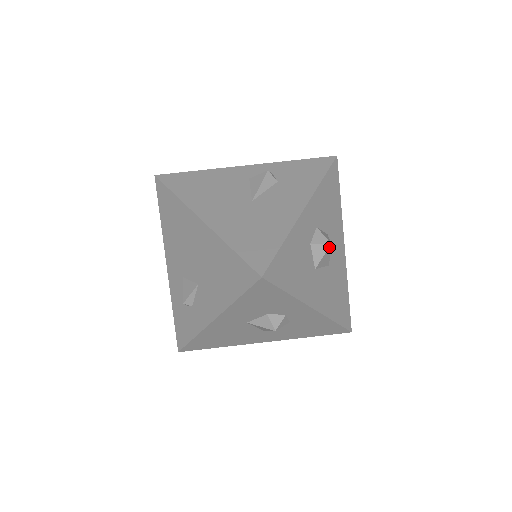
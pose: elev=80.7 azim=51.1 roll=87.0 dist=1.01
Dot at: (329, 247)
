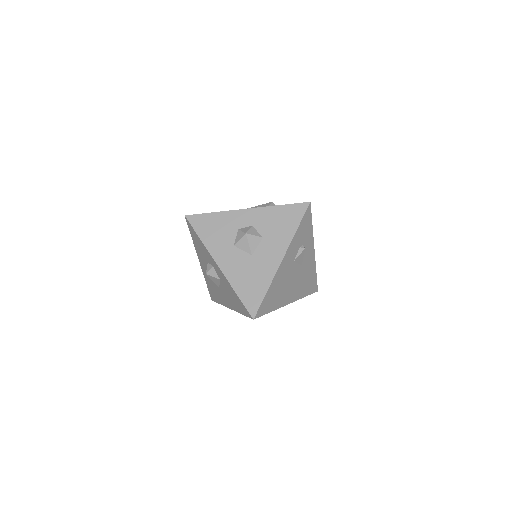
Dot at: (245, 235)
